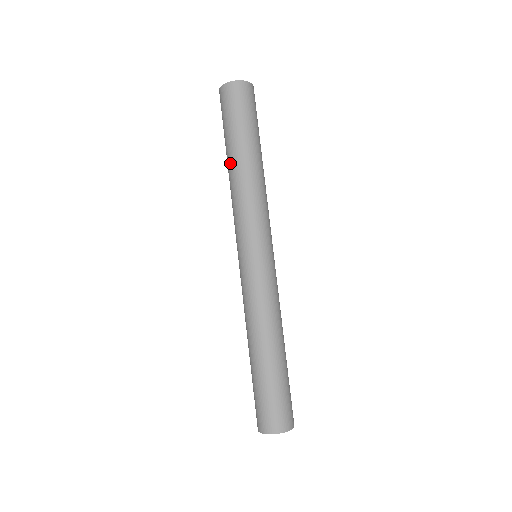
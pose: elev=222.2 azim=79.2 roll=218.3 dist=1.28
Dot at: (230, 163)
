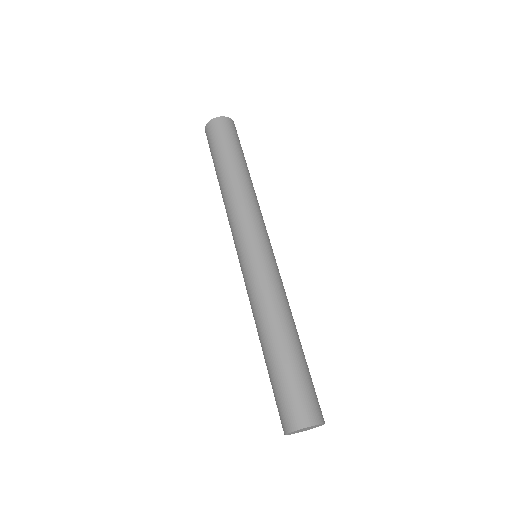
Dot at: (221, 178)
